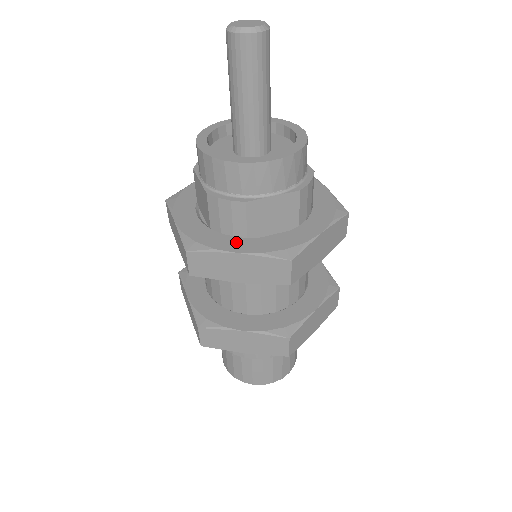
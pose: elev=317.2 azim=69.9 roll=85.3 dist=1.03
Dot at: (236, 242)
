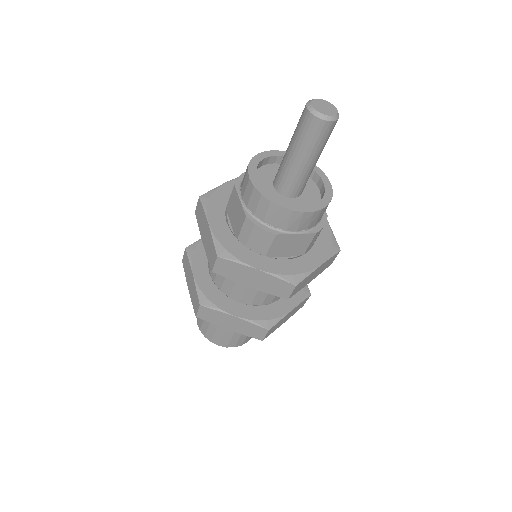
Dot at: (257, 258)
